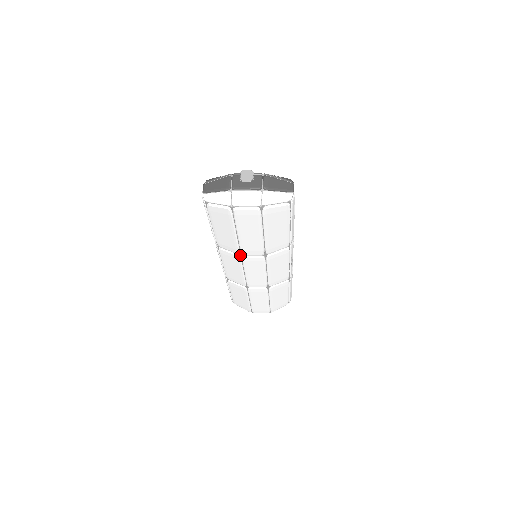
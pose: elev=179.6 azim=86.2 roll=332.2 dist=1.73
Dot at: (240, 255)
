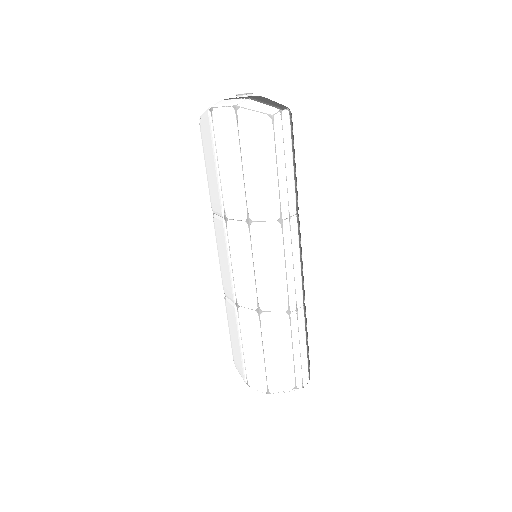
Dot at: (225, 220)
